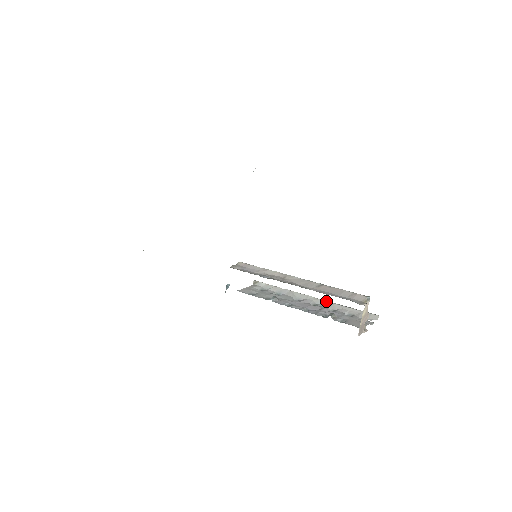
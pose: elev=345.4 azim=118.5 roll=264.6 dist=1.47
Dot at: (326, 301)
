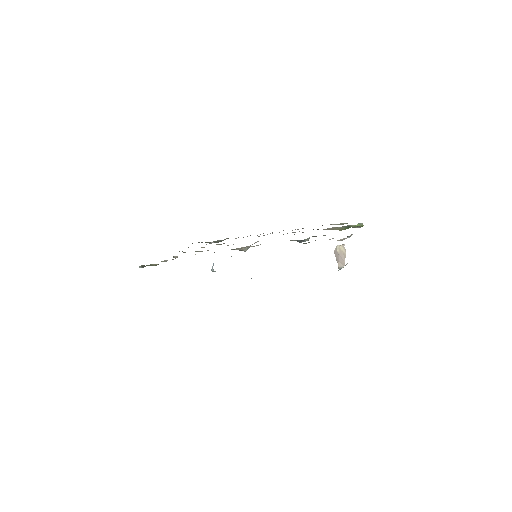
Dot at: occluded
